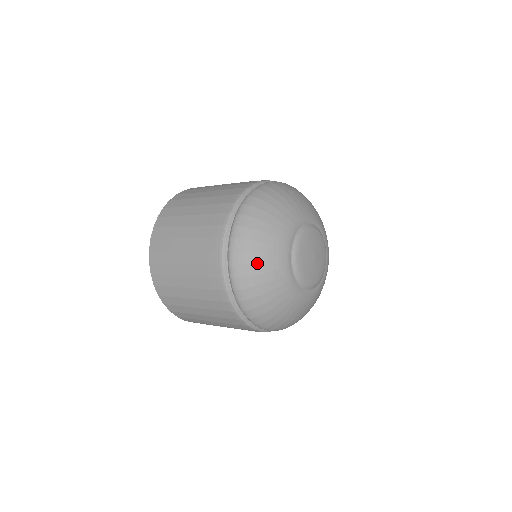
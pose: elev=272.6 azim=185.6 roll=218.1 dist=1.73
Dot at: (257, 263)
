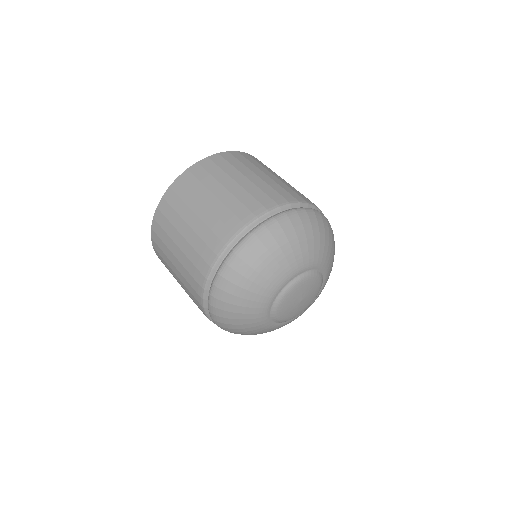
Dot at: (280, 247)
